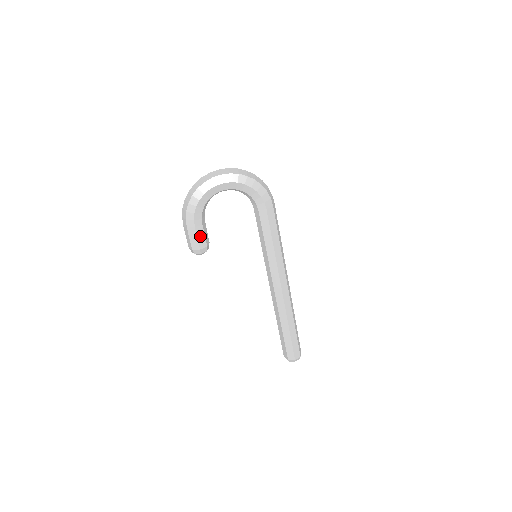
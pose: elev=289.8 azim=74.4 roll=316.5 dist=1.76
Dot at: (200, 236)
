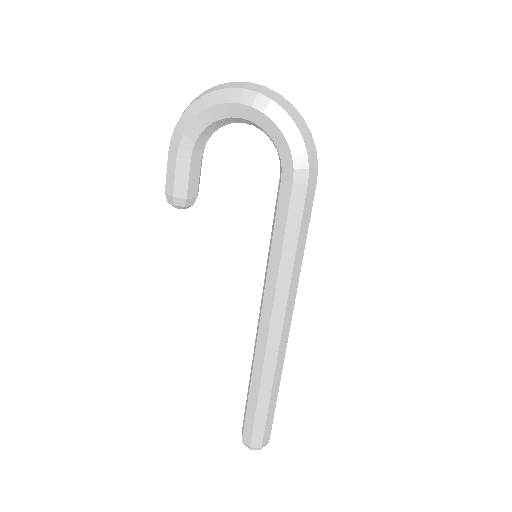
Dot at: (181, 176)
